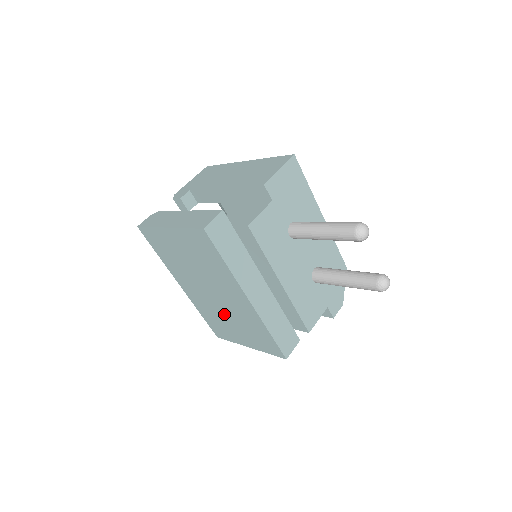
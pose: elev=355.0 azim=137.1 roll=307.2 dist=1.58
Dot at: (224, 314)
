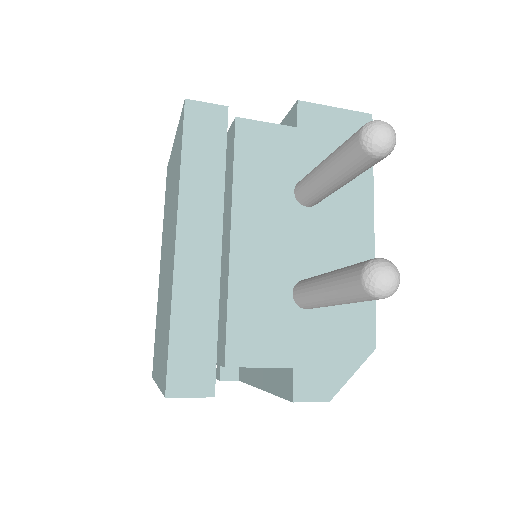
Dot at: occluded
